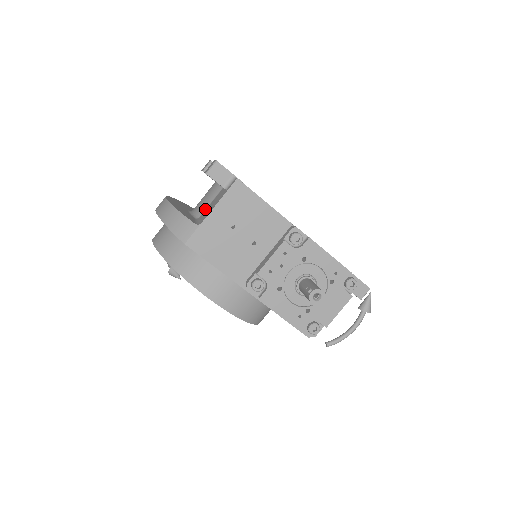
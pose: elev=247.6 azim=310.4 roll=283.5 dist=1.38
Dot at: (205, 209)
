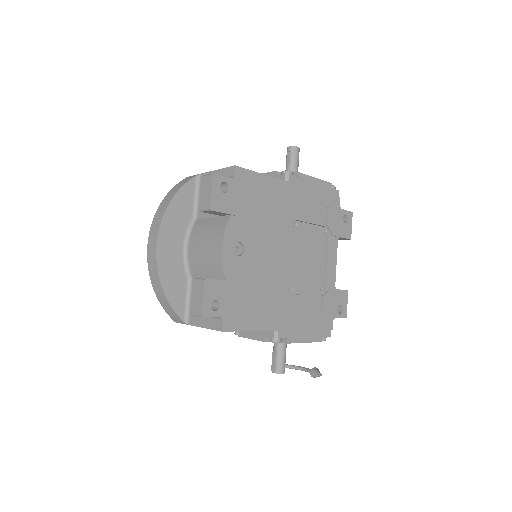
Dot at: occluded
